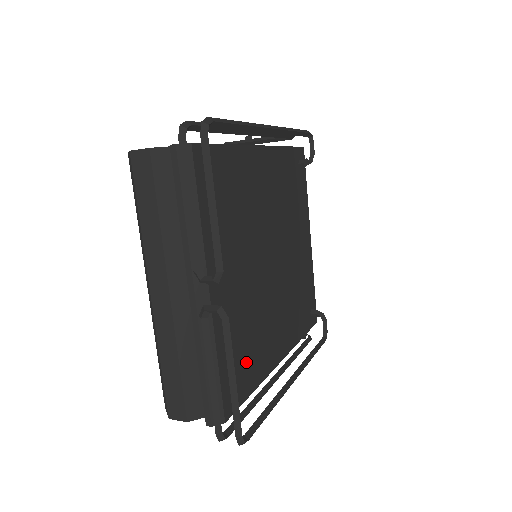
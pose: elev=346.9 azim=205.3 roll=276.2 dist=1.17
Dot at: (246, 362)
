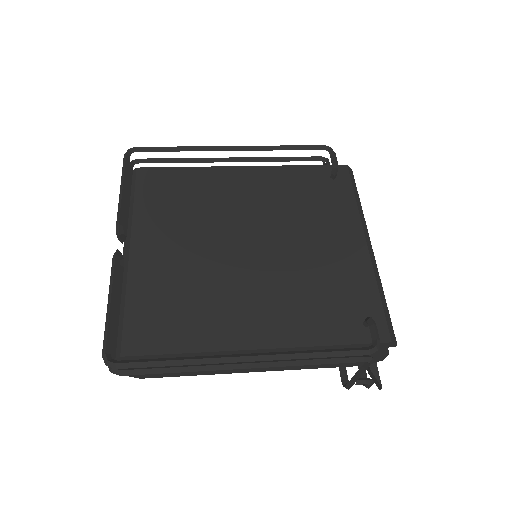
Dot at: (174, 320)
